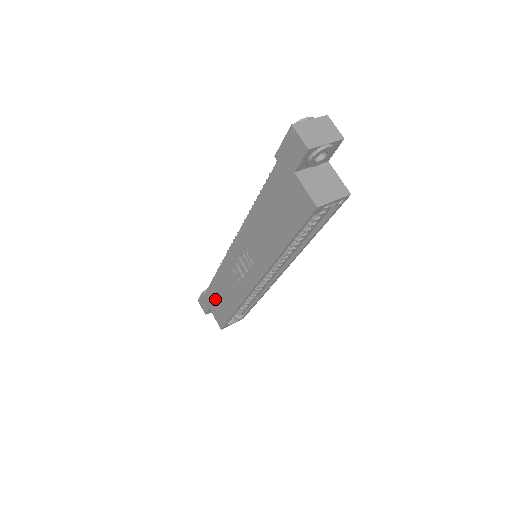
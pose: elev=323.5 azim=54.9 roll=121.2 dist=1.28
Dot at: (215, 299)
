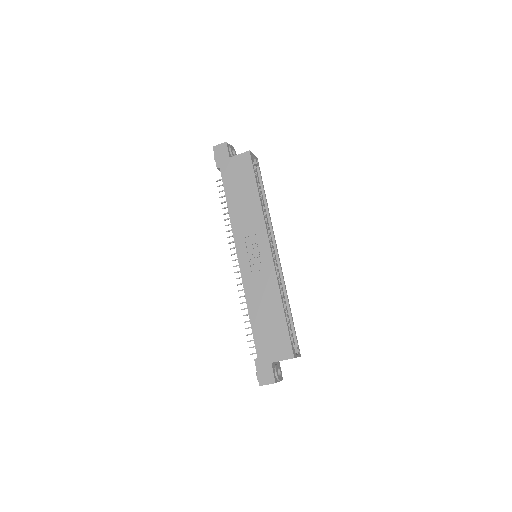
Dot at: (266, 337)
